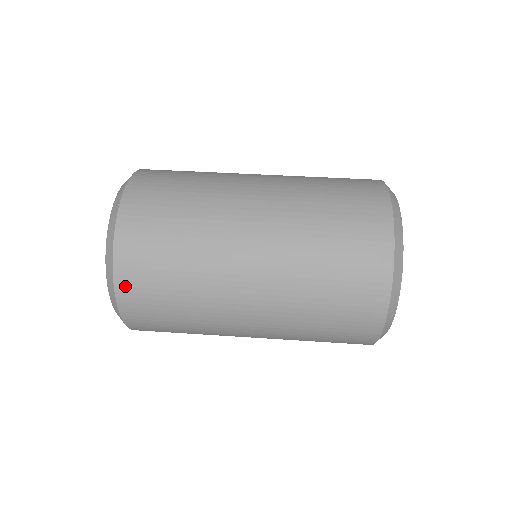
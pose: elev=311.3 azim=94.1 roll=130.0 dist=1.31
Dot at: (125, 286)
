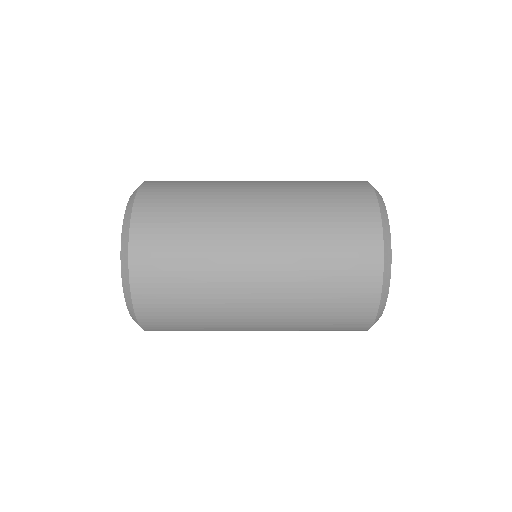
Dot at: (145, 315)
